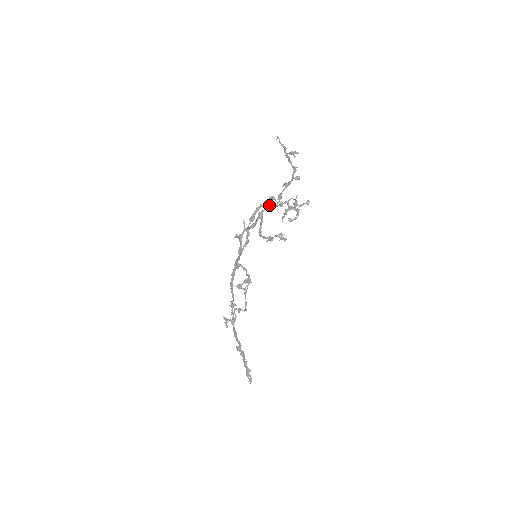
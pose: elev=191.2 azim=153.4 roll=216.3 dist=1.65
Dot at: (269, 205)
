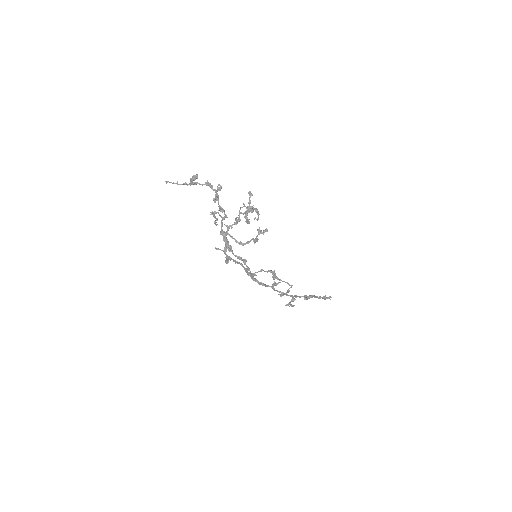
Dot at: (221, 222)
